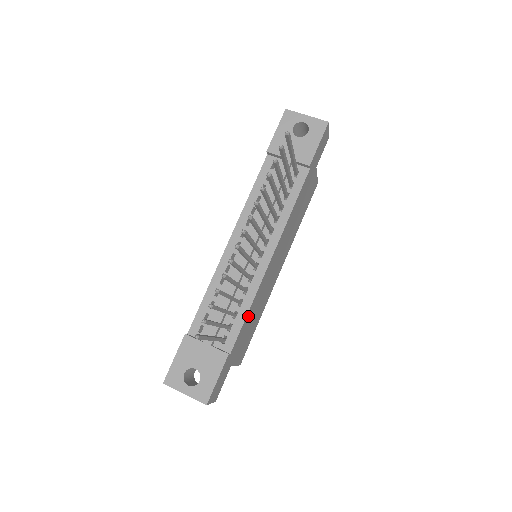
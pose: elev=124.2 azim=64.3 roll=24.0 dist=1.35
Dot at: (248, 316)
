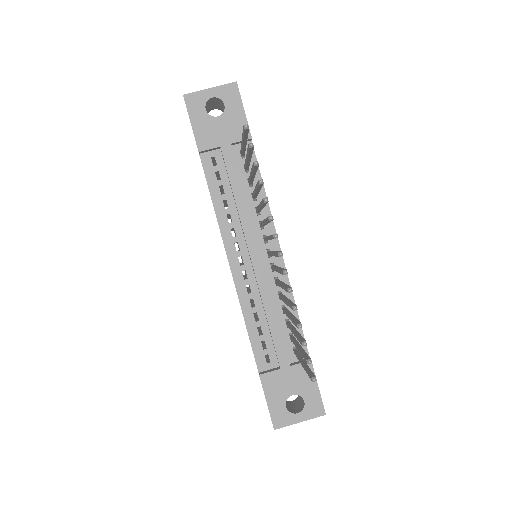
Dot at: occluded
